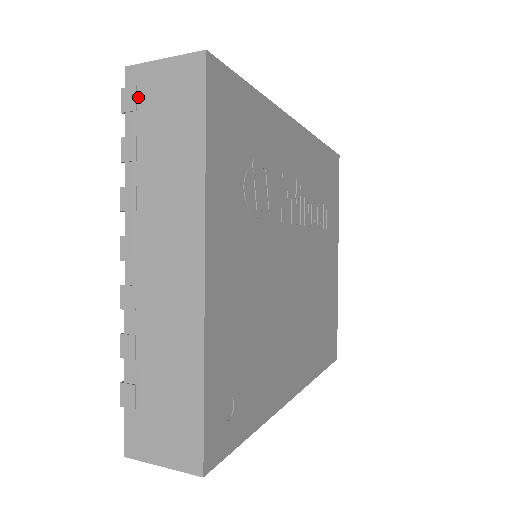
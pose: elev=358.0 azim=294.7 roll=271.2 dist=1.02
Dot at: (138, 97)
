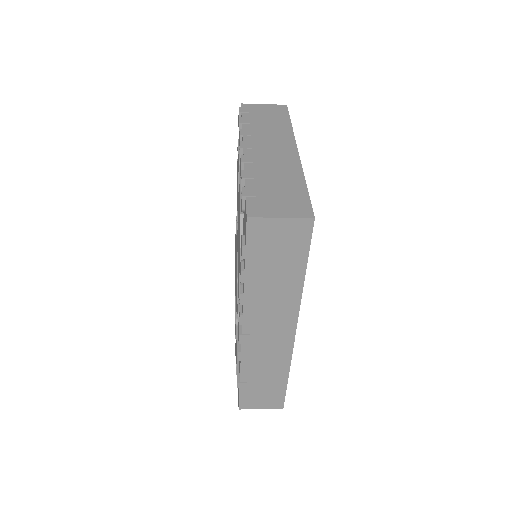
Dot at: (249, 110)
